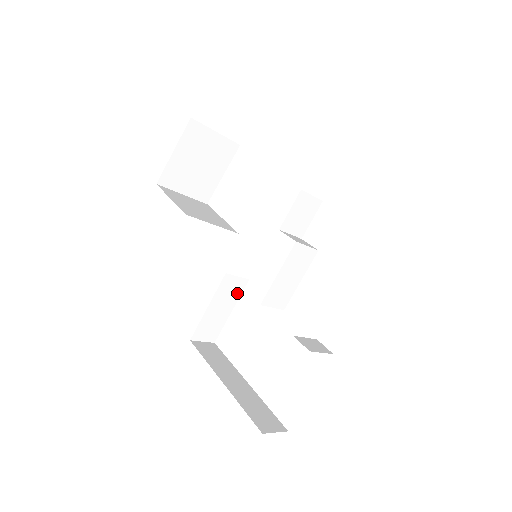
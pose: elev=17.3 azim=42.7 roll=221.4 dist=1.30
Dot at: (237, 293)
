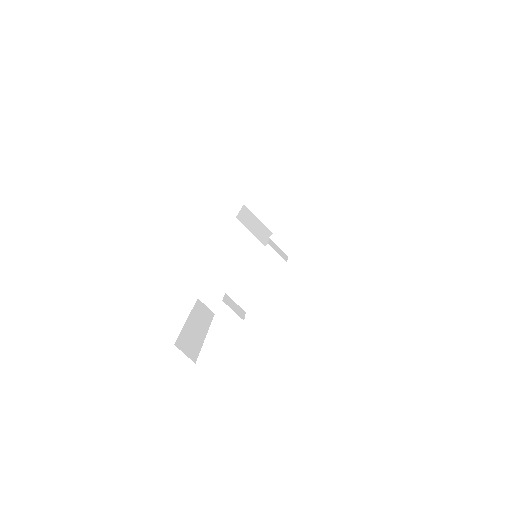
Dot at: occluded
